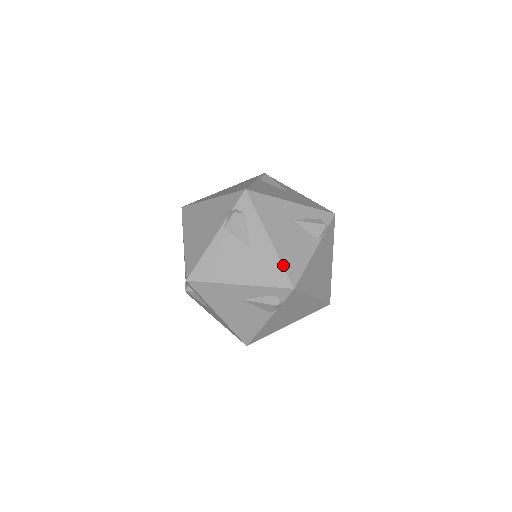
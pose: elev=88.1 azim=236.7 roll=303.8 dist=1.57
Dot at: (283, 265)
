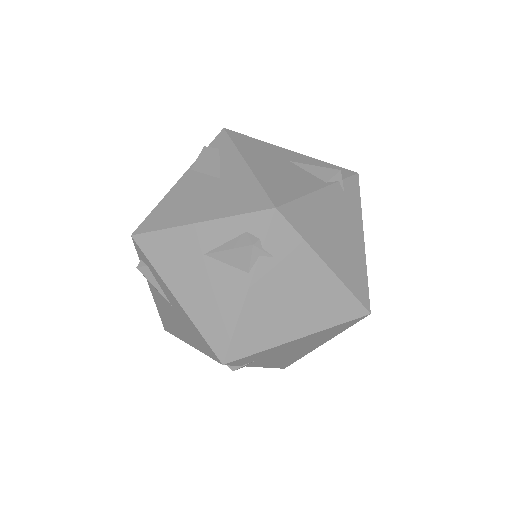
Dot at: occluded
